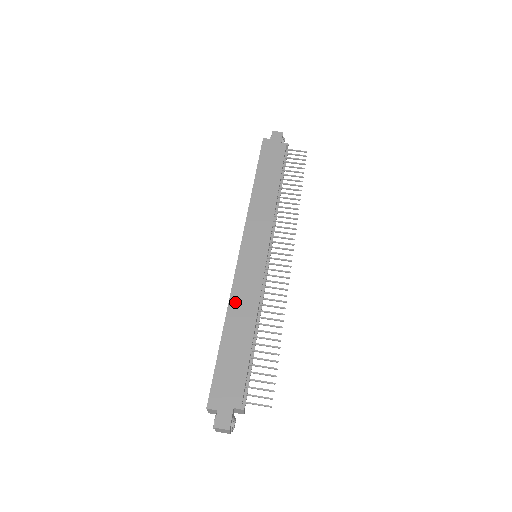
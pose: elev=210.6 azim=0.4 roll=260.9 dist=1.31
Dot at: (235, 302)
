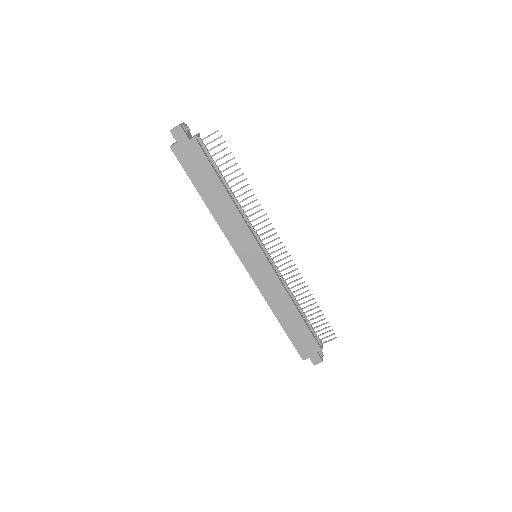
Dot at: (271, 301)
